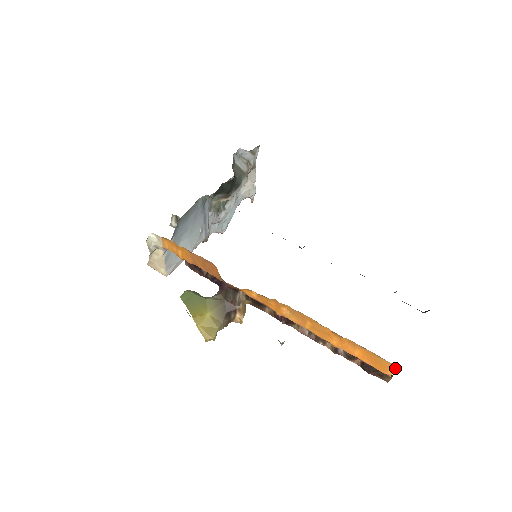
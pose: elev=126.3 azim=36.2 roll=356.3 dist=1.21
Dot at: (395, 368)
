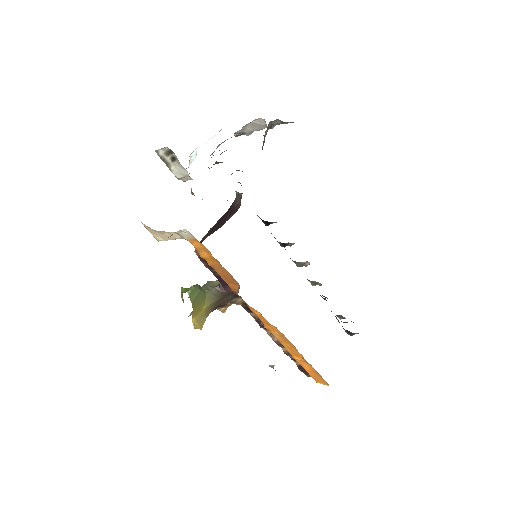
Dot at: (327, 385)
